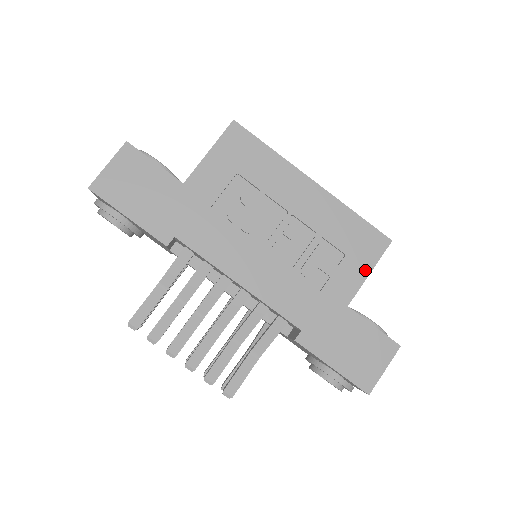
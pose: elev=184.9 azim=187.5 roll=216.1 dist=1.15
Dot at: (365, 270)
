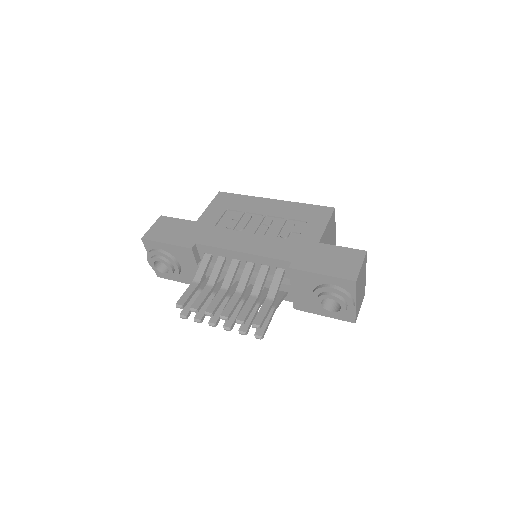
Dot at: (323, 224)
